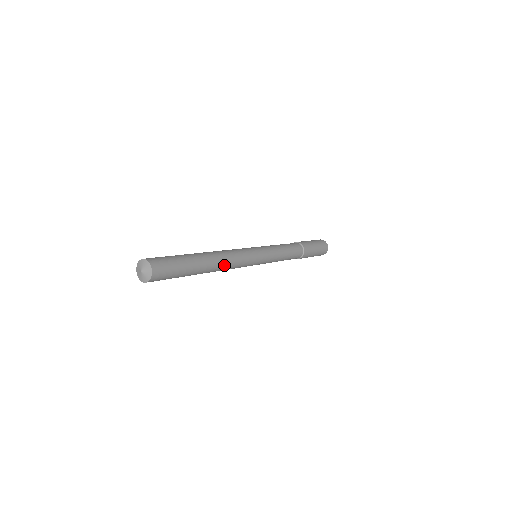
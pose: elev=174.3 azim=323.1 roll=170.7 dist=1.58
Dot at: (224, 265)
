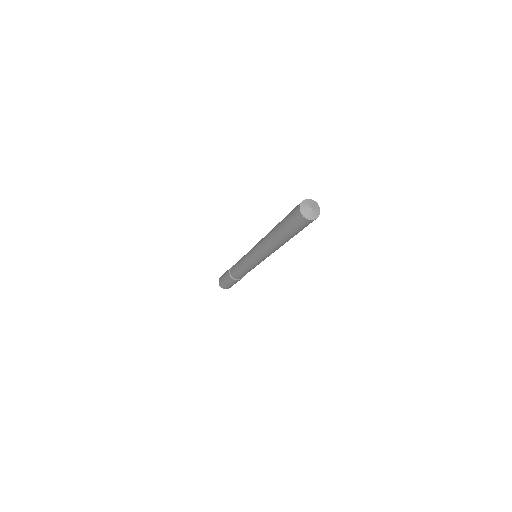
Dot at: (277, 248)
